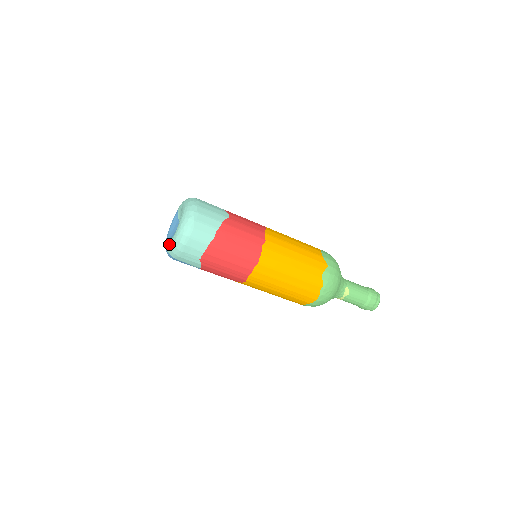
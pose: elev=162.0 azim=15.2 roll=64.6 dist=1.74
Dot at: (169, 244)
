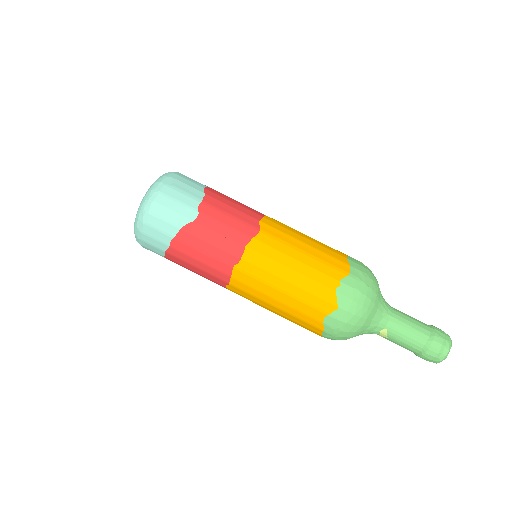
Dot at: occluded
